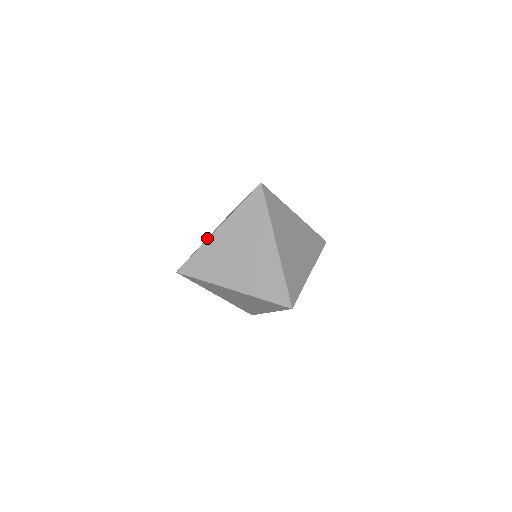
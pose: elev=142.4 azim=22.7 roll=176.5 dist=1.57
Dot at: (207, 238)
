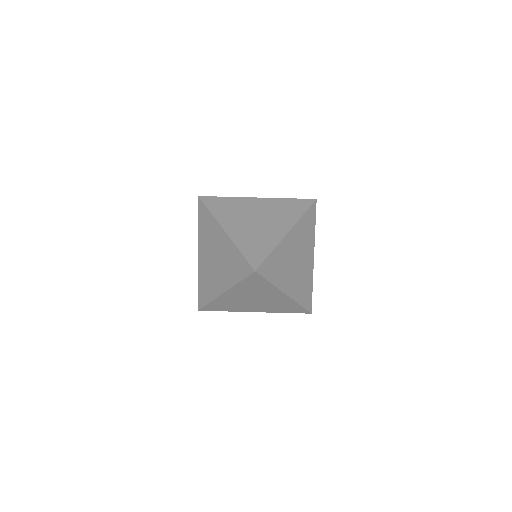
Dot at: occluded
